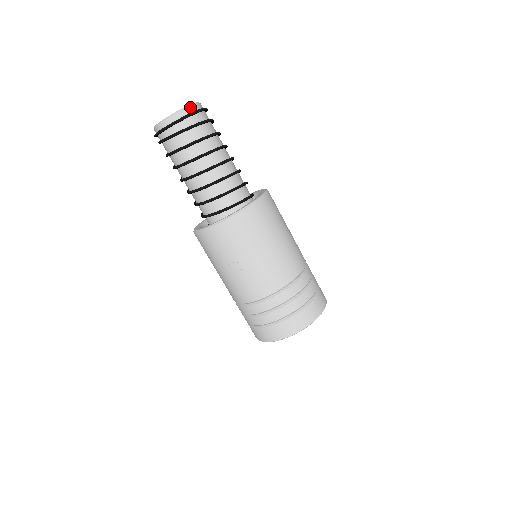
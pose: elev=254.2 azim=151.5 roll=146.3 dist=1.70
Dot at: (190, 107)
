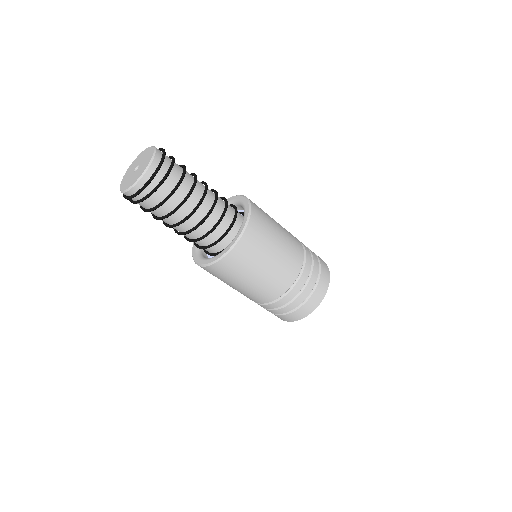
Dot at: (156, 152)
